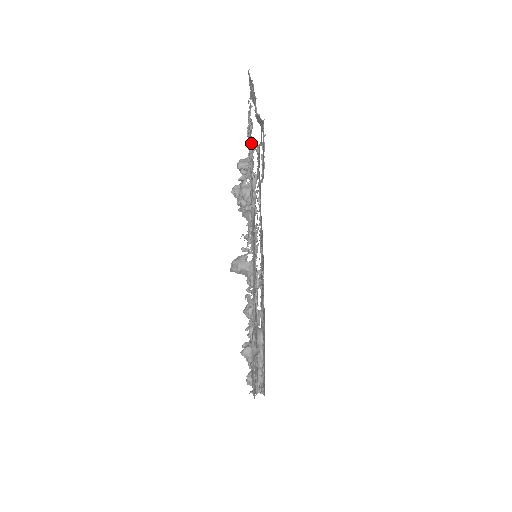
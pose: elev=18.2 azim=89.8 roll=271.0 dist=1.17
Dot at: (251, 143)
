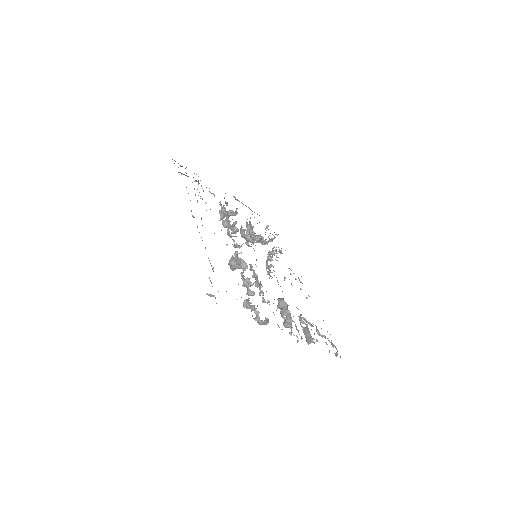
Dot at: occluded
